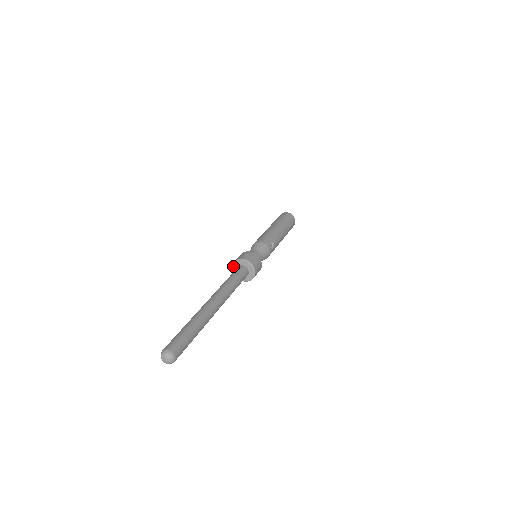
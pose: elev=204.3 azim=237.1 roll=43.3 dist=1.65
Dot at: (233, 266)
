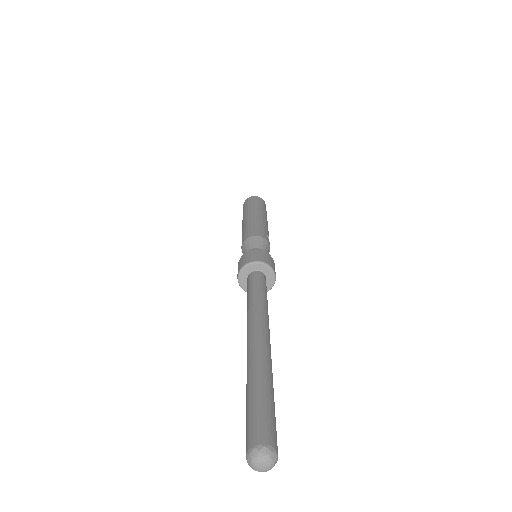
Dot at: (242, 271)
